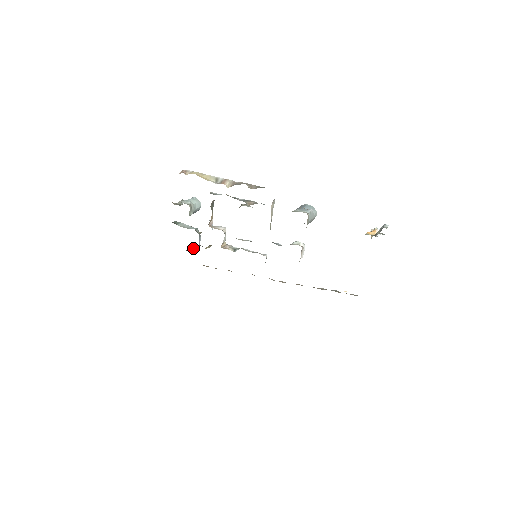
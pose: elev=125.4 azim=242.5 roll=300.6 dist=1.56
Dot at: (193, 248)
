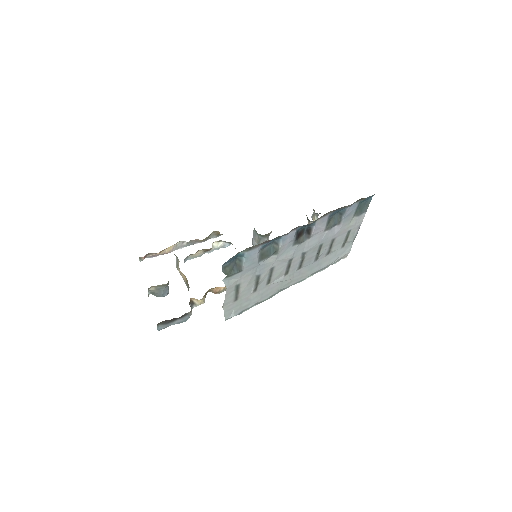
Dot at: occluded
